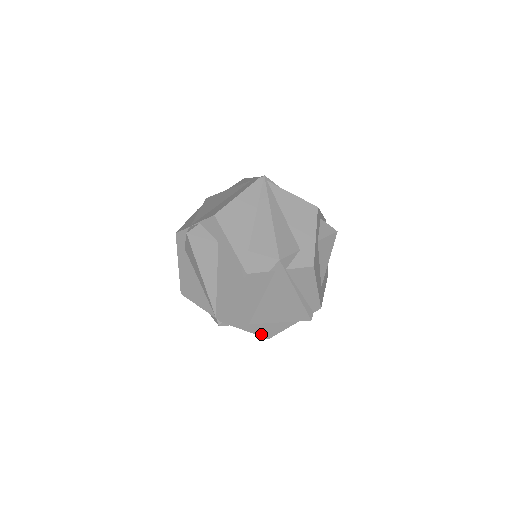
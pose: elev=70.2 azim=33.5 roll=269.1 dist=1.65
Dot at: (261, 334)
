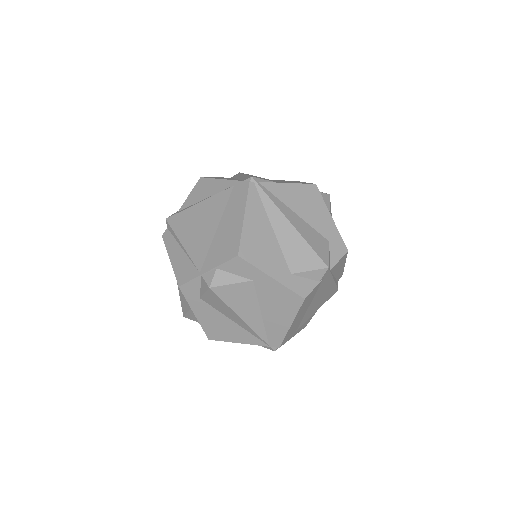
Dot at: (302, 328)
